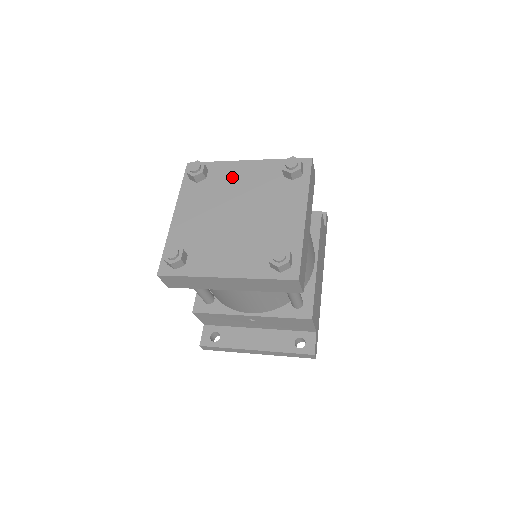
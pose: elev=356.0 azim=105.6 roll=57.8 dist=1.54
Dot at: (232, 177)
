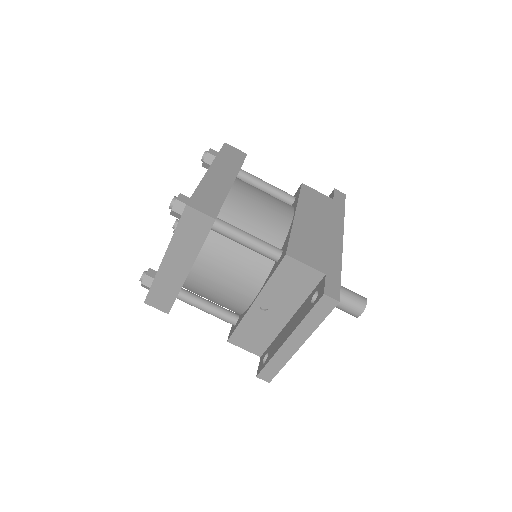
Dot at: occluded
